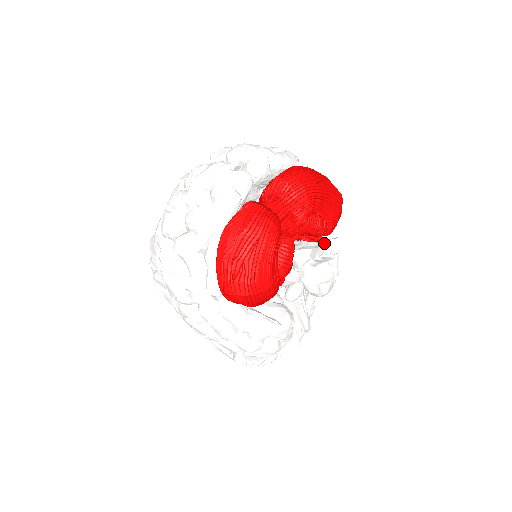
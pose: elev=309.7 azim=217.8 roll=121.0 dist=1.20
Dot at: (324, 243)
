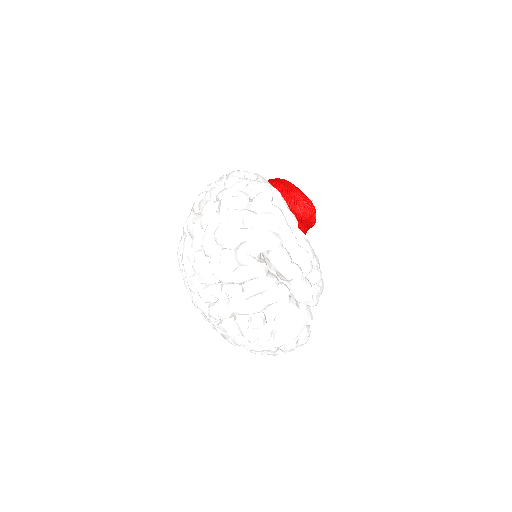
Dot at: occluded
